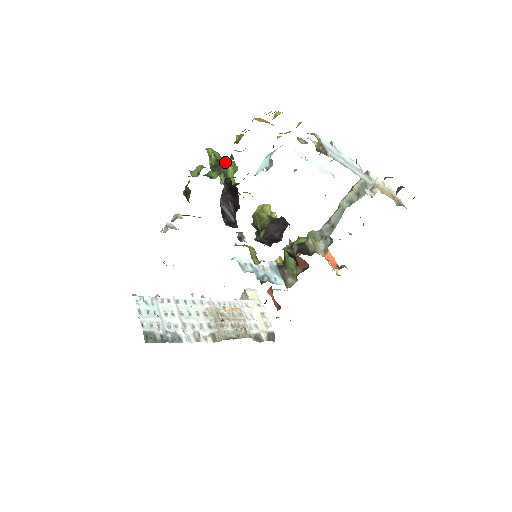
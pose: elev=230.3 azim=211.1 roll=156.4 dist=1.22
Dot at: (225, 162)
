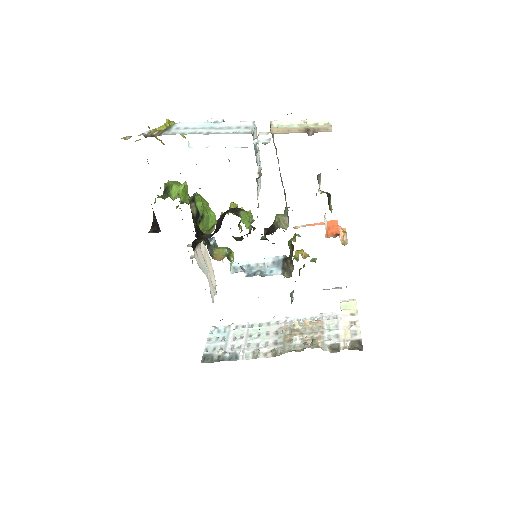
Dot at: (169, 186)
